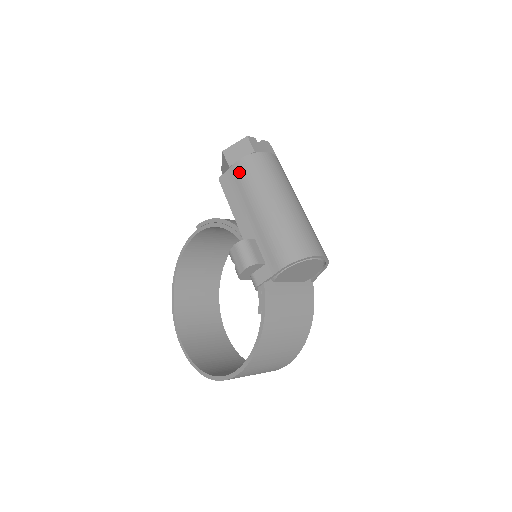
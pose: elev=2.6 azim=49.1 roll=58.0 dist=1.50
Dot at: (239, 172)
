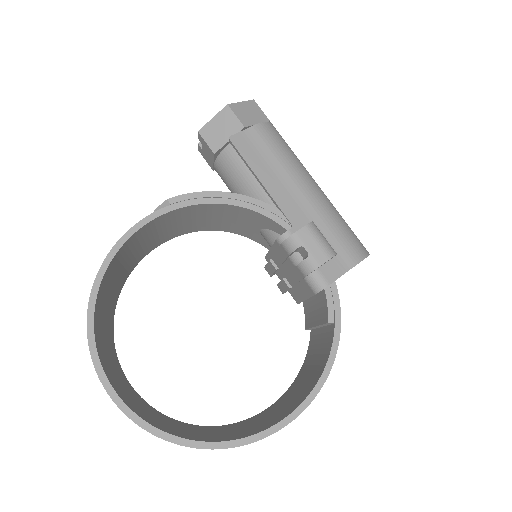
Dot at: (265, 138)
